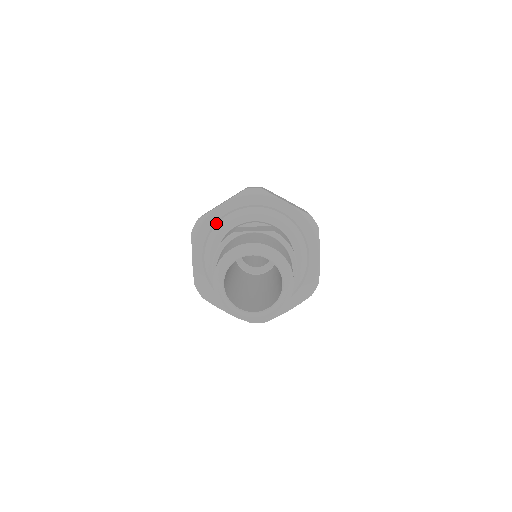
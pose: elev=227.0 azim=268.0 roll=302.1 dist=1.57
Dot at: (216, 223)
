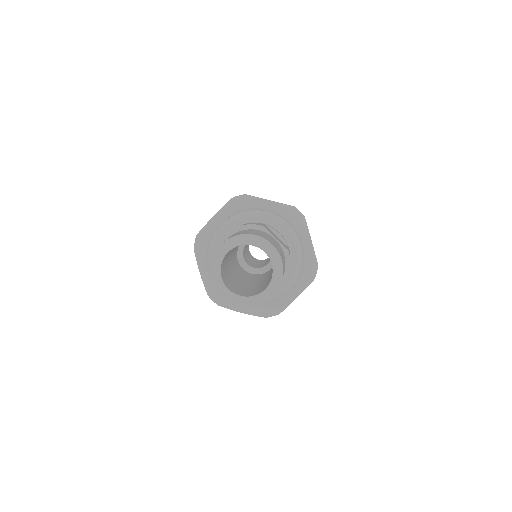
Dot at: (253, 209)
